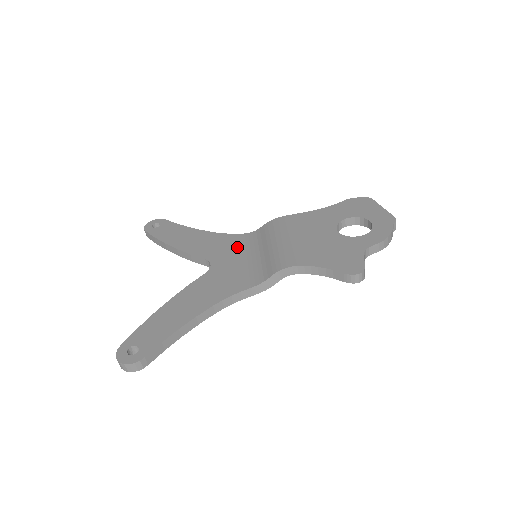
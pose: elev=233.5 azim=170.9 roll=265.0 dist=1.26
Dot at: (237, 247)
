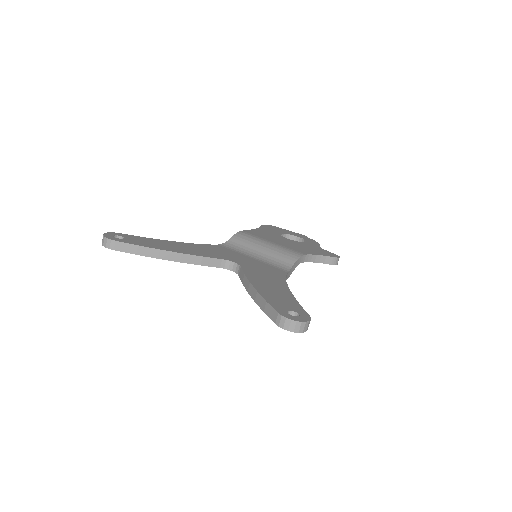
Dot at: (230, 252)
